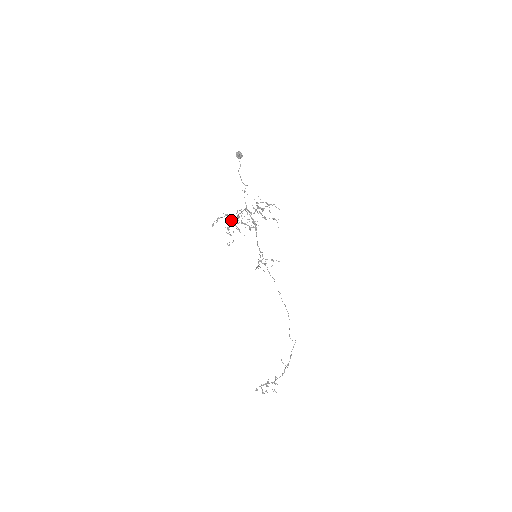
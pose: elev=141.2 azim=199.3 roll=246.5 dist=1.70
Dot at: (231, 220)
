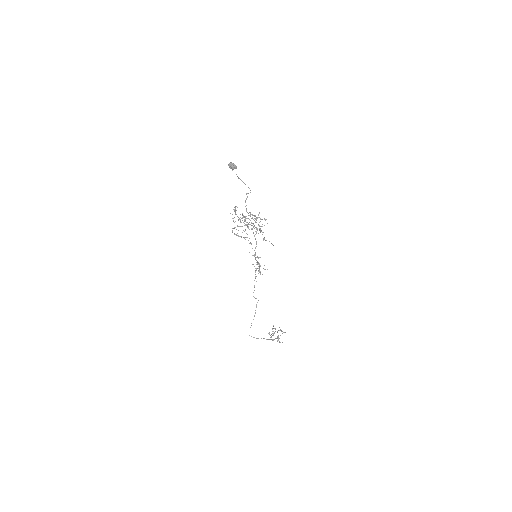
Dot at: occluded
